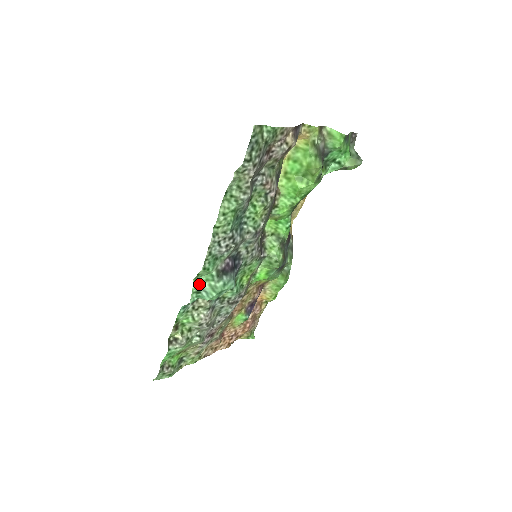
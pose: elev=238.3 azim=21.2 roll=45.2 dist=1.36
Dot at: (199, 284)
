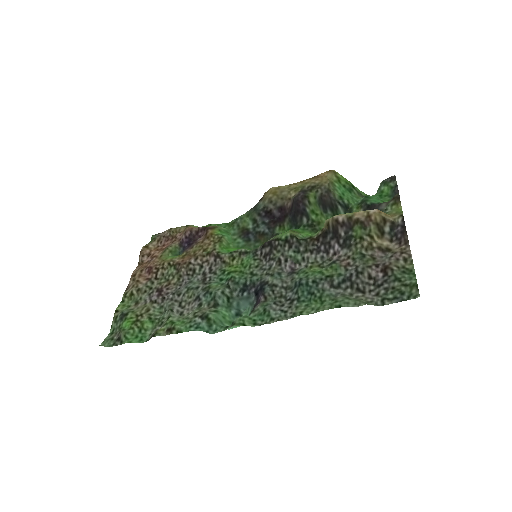
Dot at: (233, 323)
